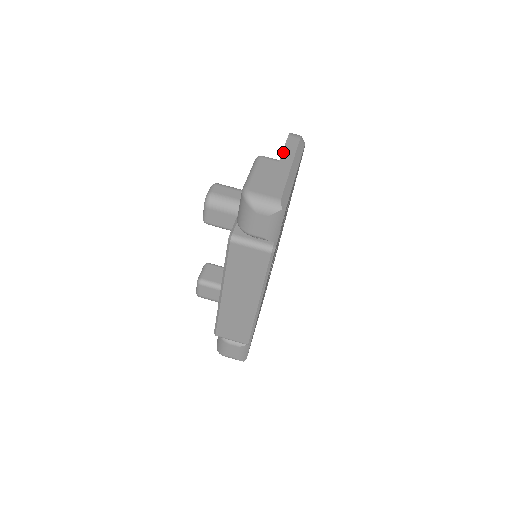
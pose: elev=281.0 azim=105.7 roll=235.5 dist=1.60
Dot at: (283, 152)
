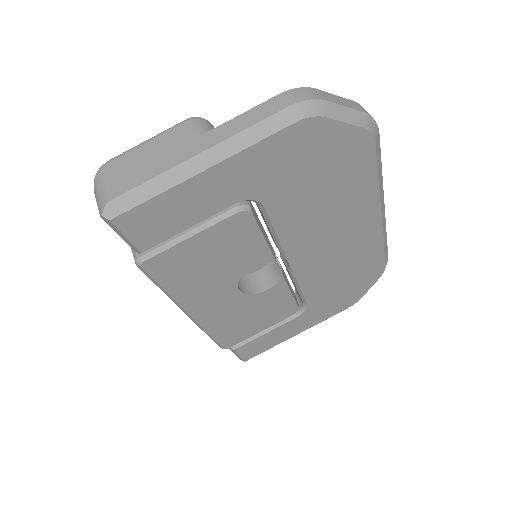
Dot at: (226, 122)
